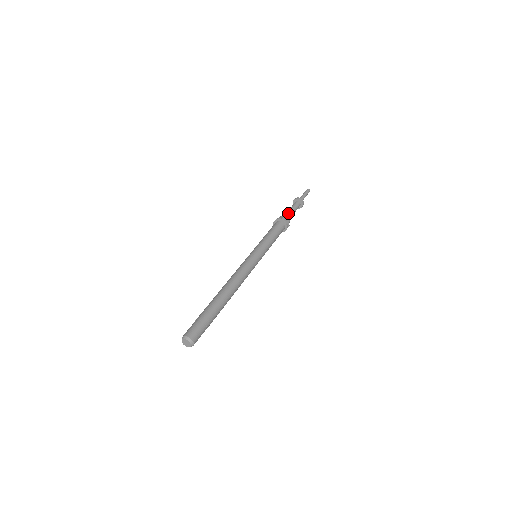
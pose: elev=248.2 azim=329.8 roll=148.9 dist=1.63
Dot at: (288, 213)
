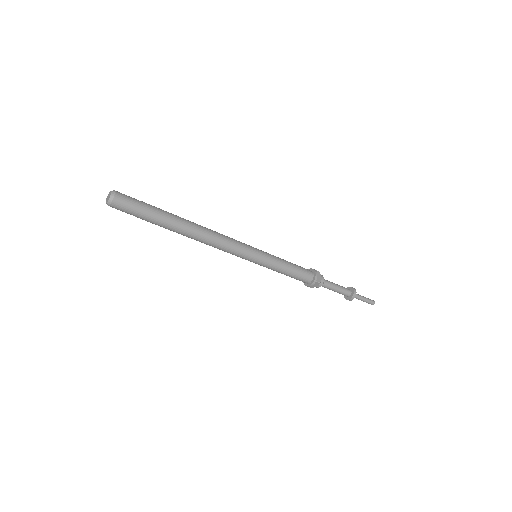
Dot at: occluded
